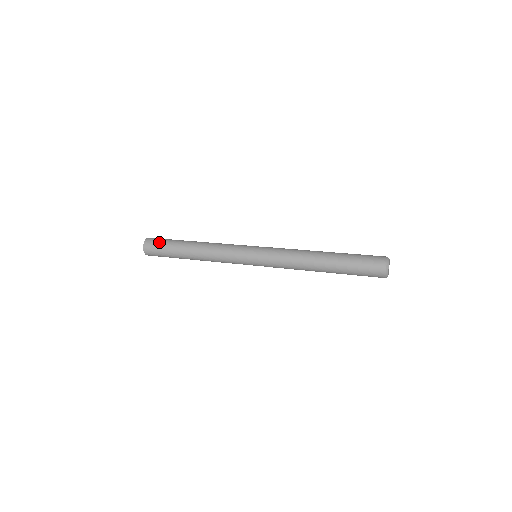
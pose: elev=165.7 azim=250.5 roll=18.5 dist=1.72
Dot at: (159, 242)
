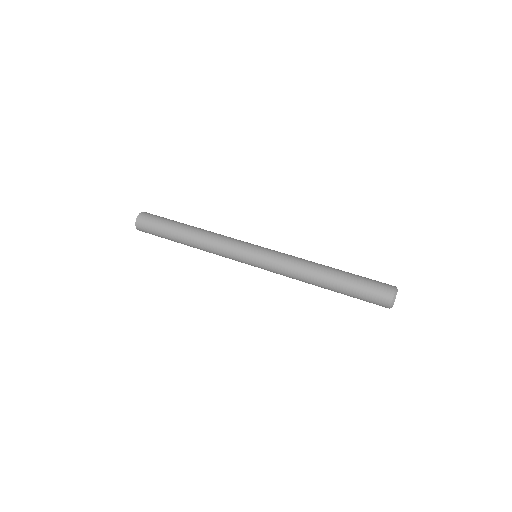
Dot at: (154, 219)
